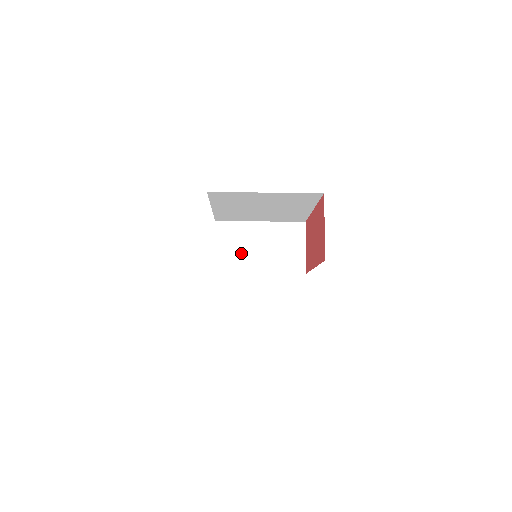
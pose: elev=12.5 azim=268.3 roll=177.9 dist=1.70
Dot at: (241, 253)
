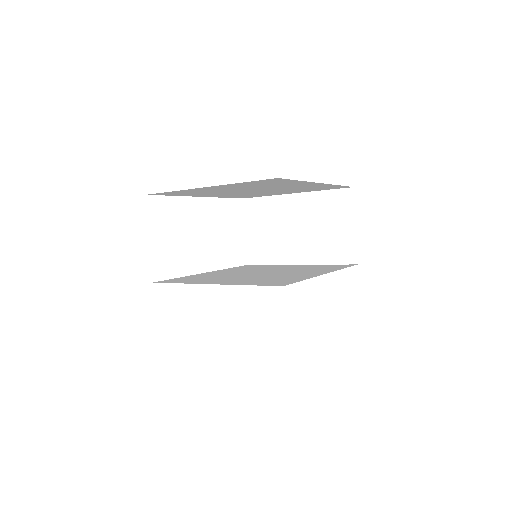
Dot at: (274, 238)
